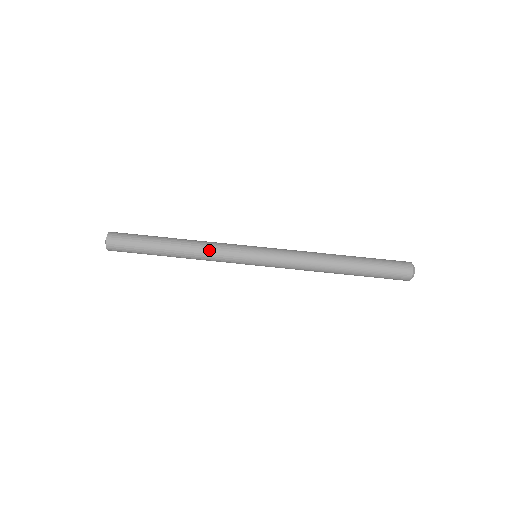
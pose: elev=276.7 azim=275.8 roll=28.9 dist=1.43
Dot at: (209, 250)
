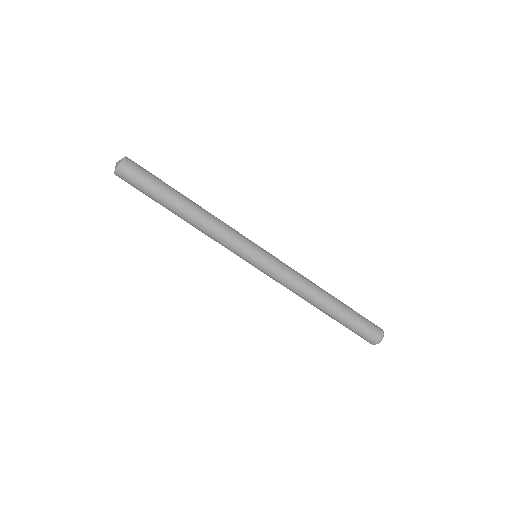
Dot at: (211, 238)
